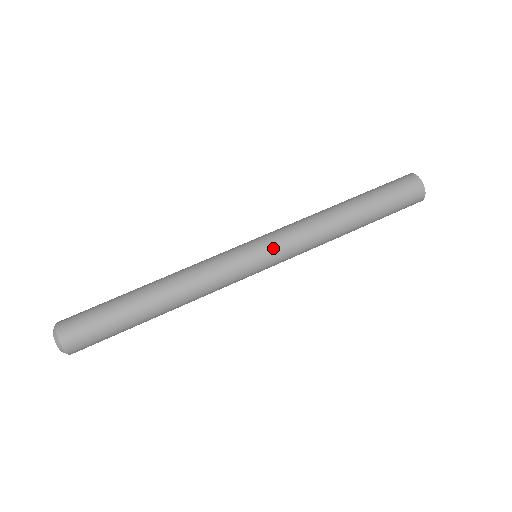
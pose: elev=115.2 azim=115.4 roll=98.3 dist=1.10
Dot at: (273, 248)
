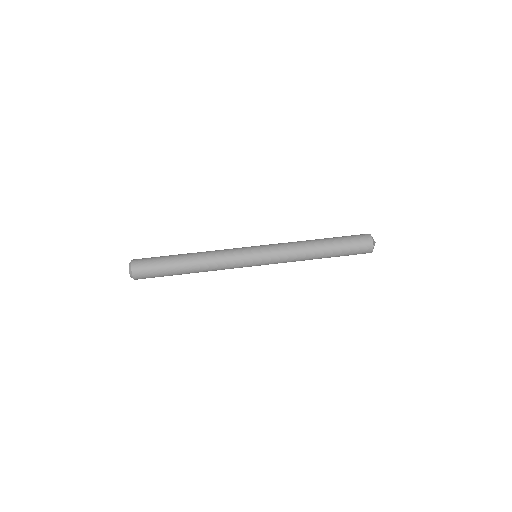
Dot at: (265, 245)
